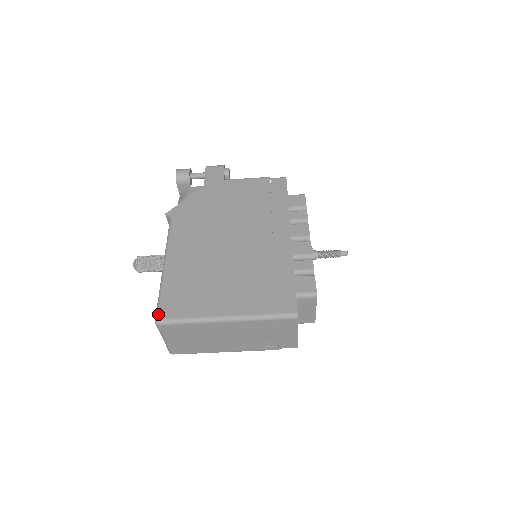
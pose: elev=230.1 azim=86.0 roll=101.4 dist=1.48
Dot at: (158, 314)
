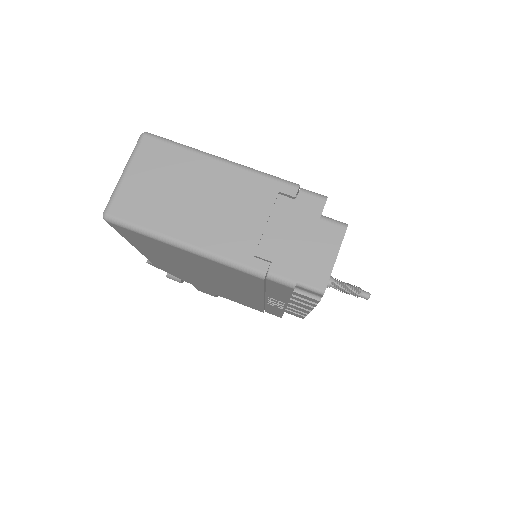
Dot at: occluded
